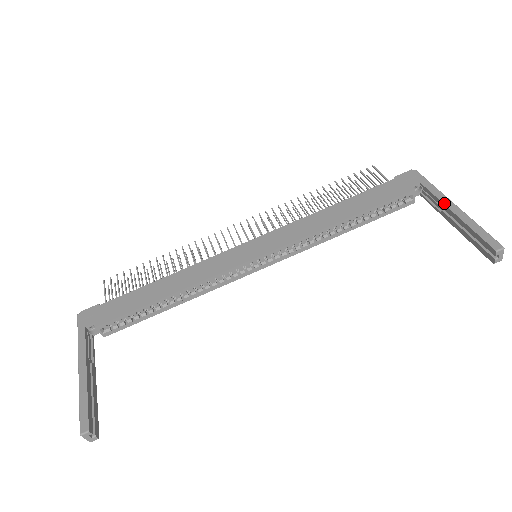
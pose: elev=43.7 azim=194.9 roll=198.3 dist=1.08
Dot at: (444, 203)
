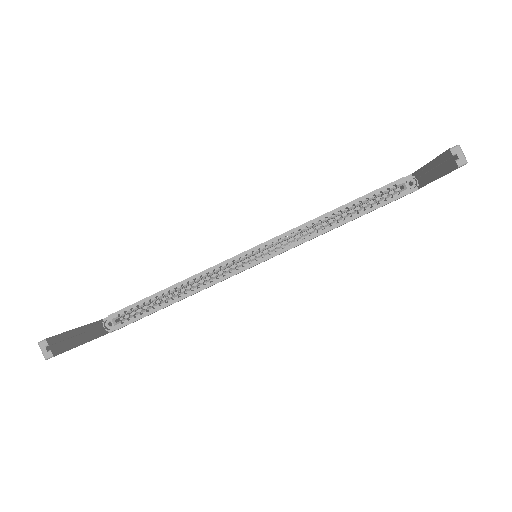
Dot at: (423, 166)
